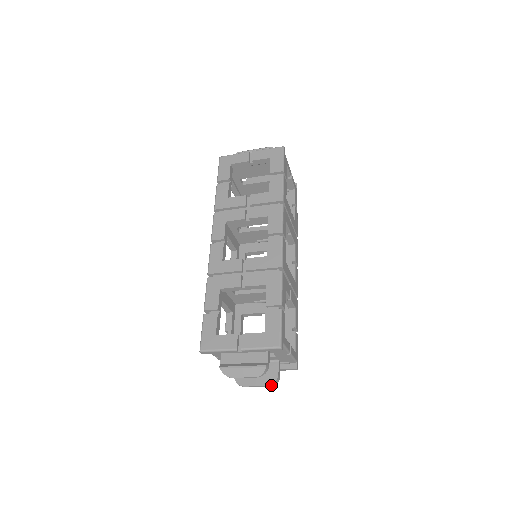
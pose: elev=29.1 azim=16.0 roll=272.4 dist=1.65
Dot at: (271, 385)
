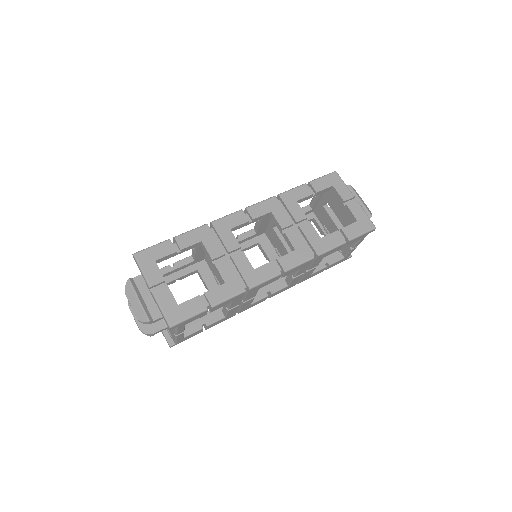
Dot at: (142, 331)
